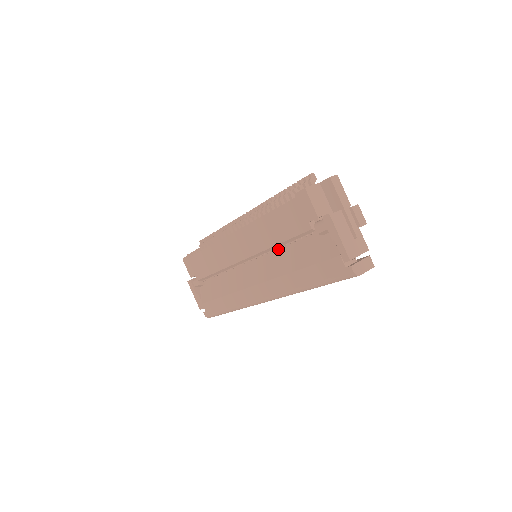
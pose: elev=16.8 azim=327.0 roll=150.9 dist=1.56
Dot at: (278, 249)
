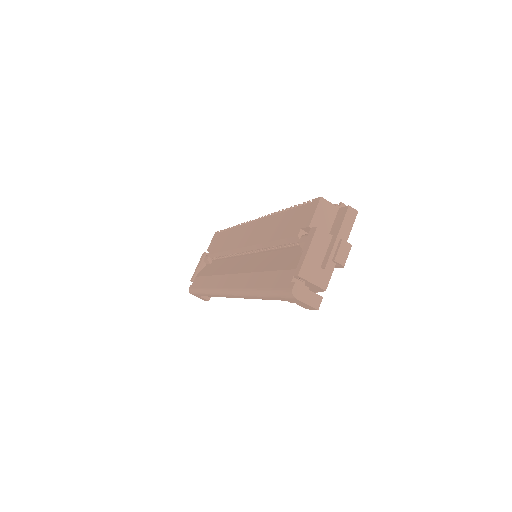
Dot at: (270, 251)
